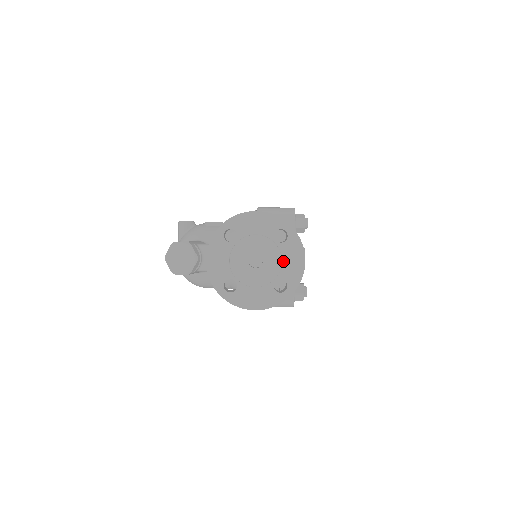
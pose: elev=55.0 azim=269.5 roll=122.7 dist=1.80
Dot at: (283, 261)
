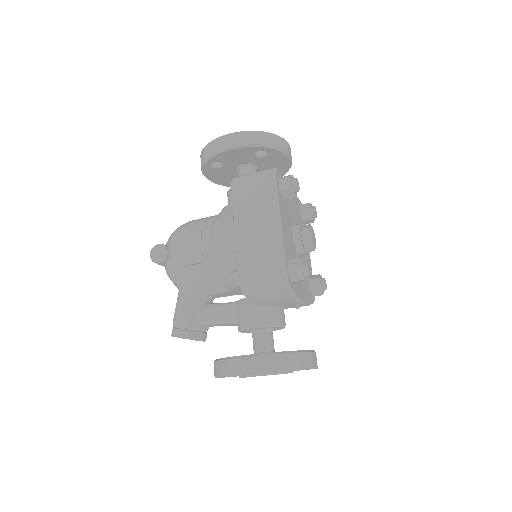
Dot at: occluded
